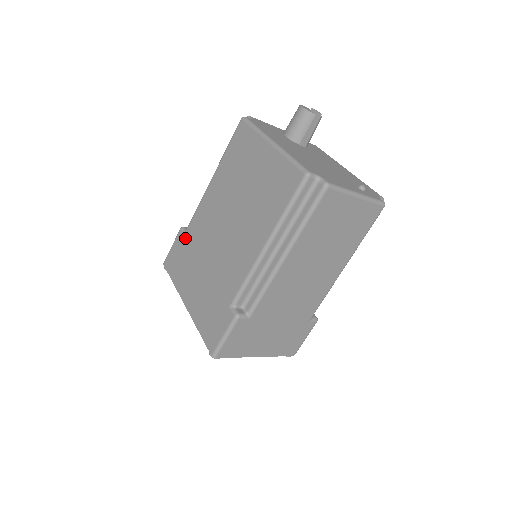
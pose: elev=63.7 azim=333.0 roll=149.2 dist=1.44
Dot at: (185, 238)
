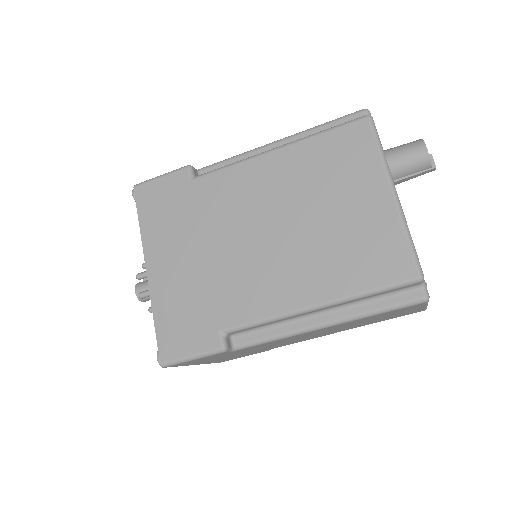
Dot at: (190, 187)
